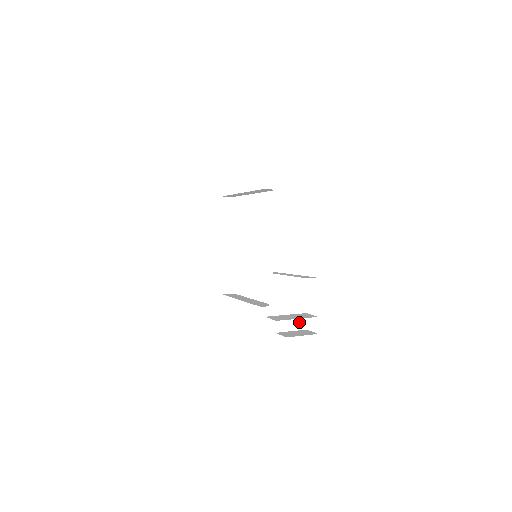
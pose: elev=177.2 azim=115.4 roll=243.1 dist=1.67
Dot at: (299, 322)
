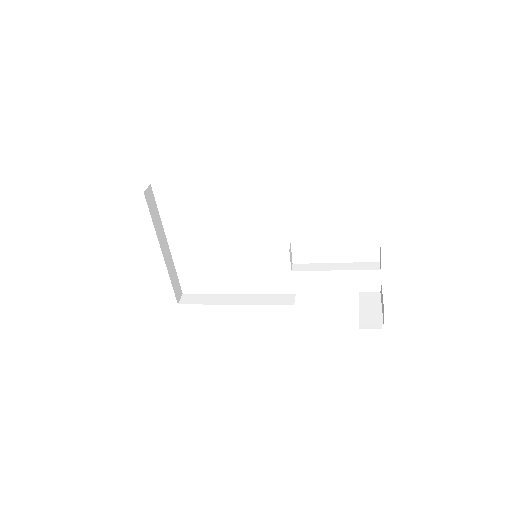
Dot at: occluded
